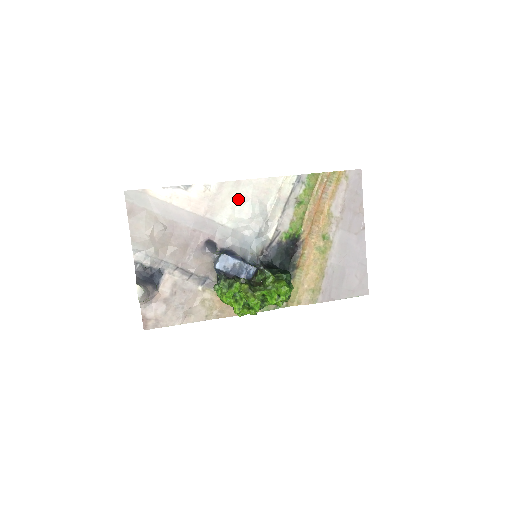
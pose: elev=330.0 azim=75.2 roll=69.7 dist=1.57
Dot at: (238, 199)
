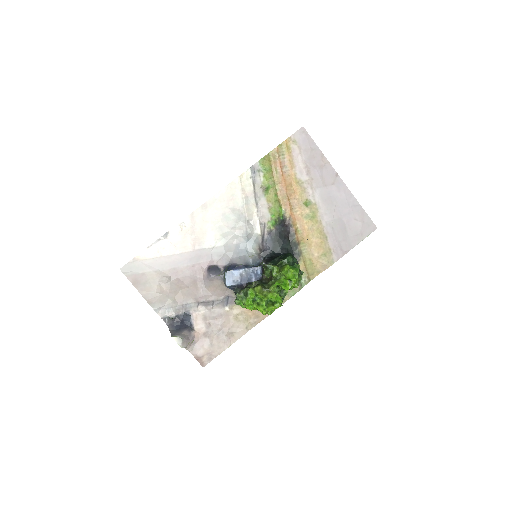
Dot at: (213, 219)
